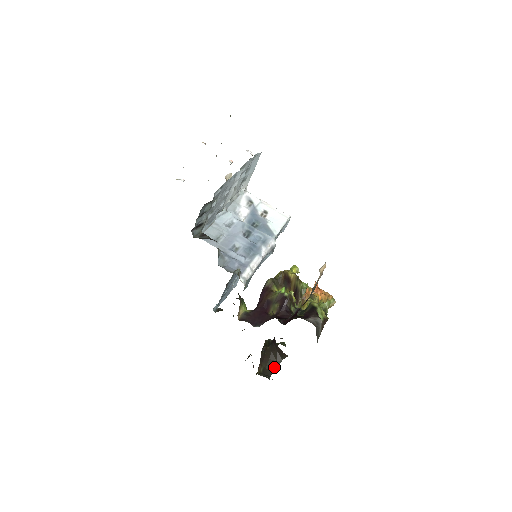
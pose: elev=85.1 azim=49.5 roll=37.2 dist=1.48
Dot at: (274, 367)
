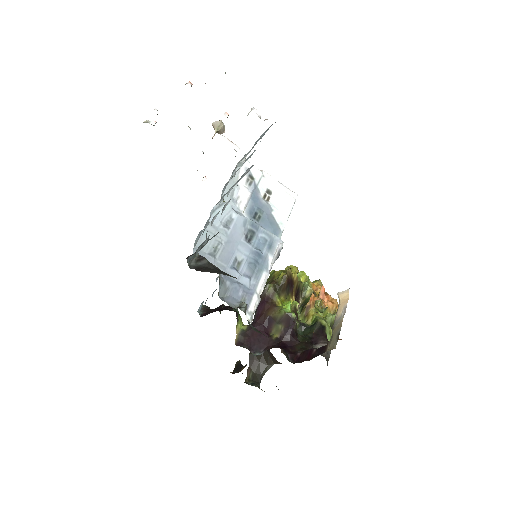
Dot at: (264, 371)
